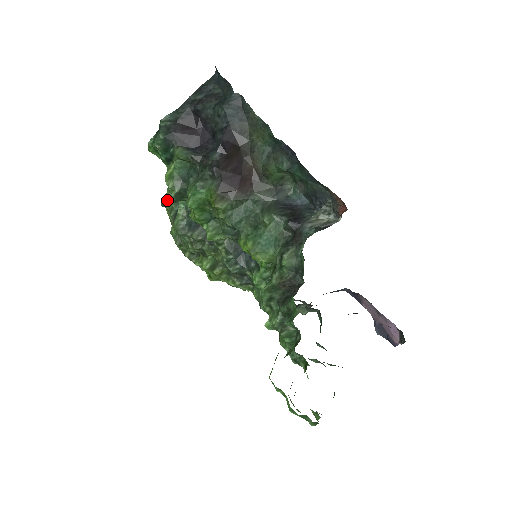
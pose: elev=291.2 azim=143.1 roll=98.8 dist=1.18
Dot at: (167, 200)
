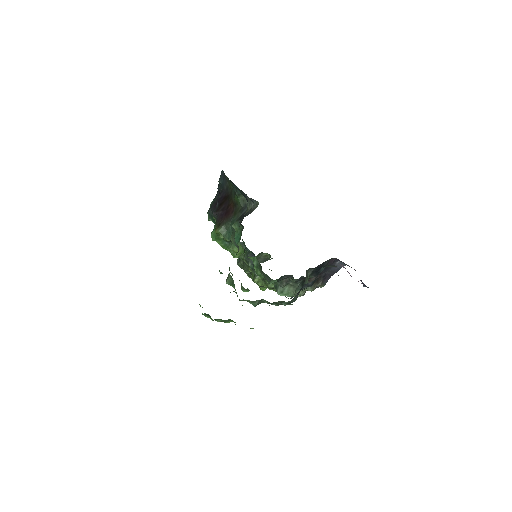
Dot at: occluded
